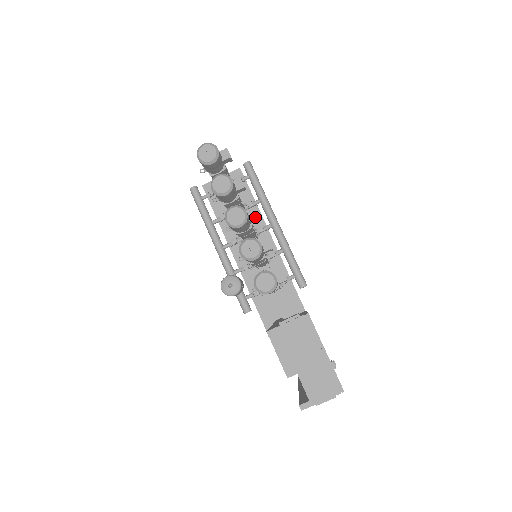
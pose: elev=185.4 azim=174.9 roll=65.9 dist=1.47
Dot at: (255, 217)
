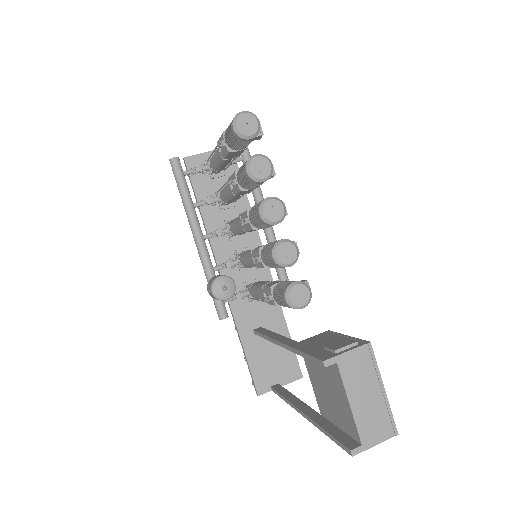
Dot at: occluded
